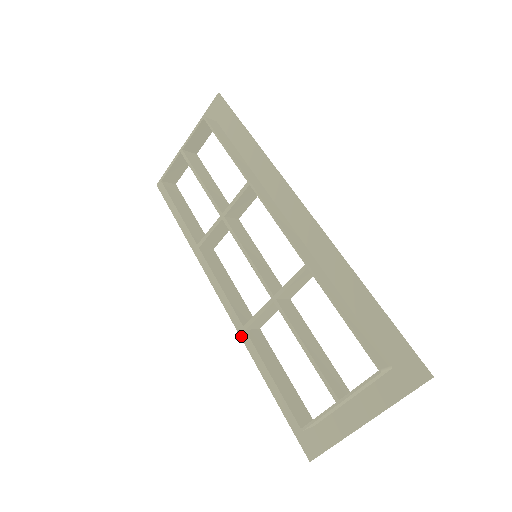
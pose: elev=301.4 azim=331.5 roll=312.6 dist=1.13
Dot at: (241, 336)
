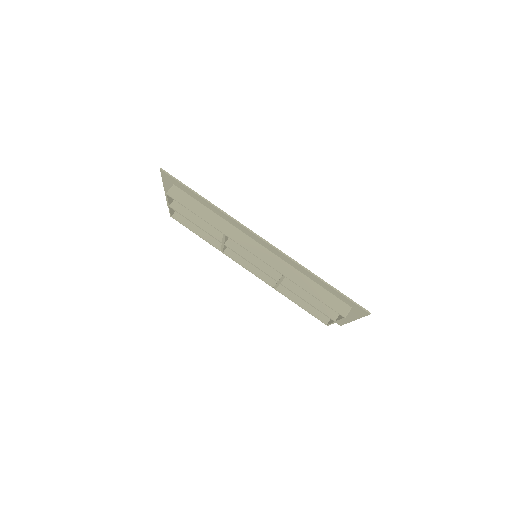
Dot at: occluded
